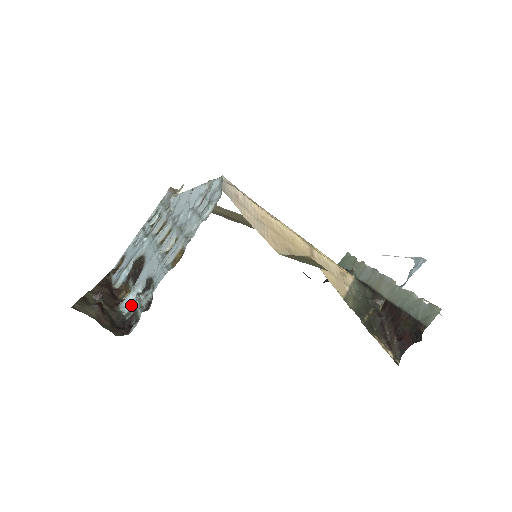
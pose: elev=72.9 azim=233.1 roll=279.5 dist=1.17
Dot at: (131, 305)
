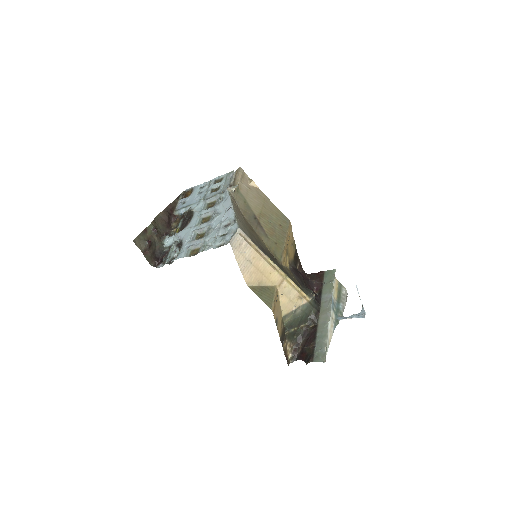
Dot at: (170, 244)
